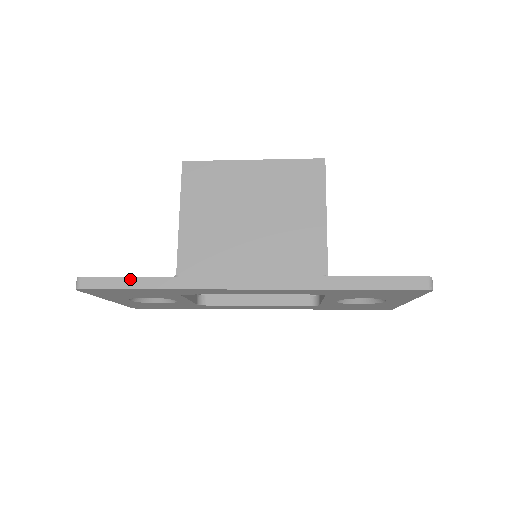
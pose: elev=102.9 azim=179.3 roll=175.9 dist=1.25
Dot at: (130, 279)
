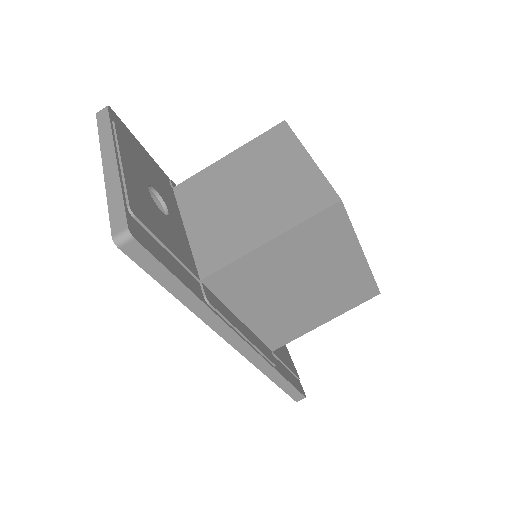
Dot at: (175, 280)
